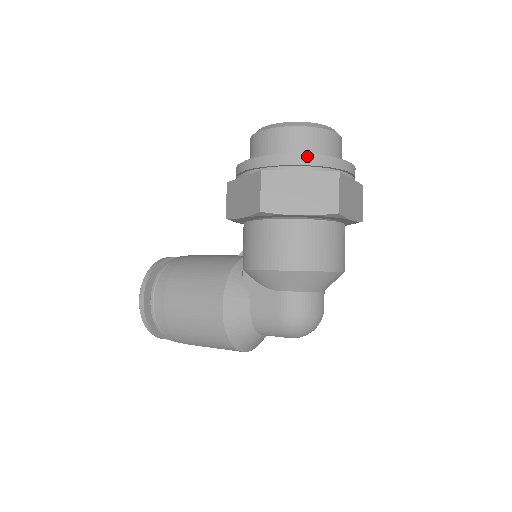
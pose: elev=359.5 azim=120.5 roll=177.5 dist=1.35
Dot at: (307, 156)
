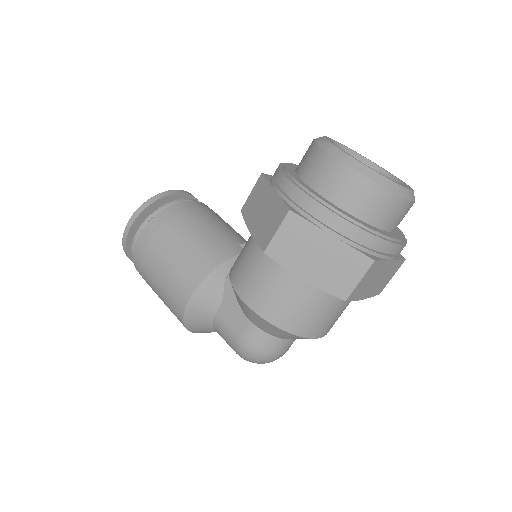
Dot at: (350, 224)
